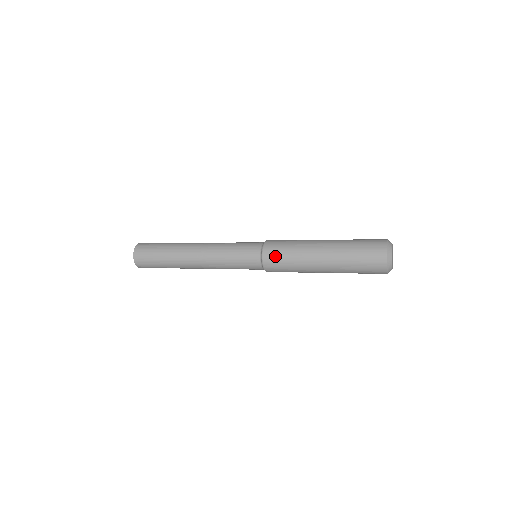
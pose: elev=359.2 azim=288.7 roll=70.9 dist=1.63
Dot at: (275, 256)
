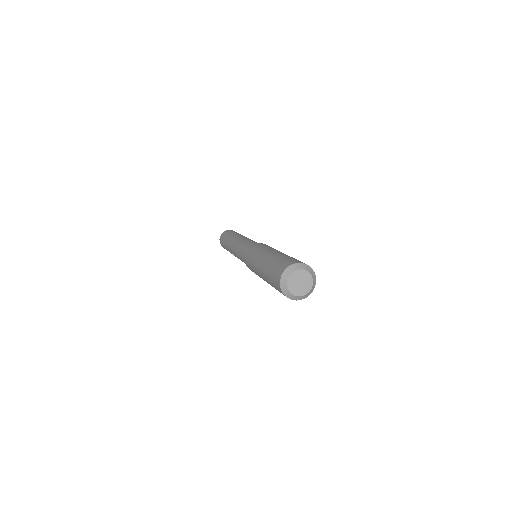
Dot at: (248, 256)
